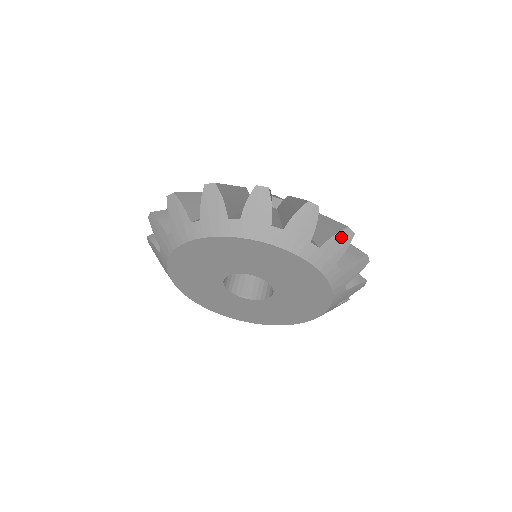
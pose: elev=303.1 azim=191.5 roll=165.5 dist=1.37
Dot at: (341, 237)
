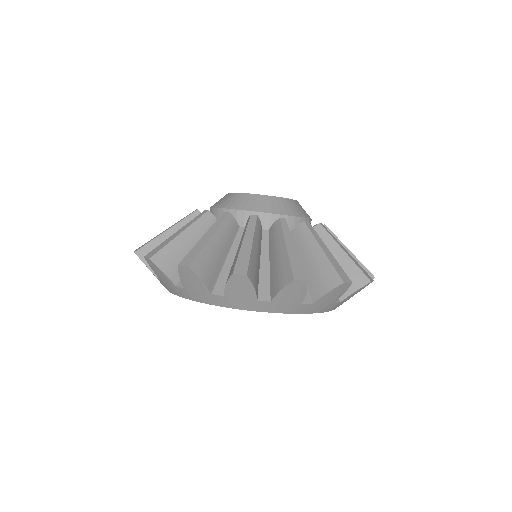
Dot at: (291, 288)
